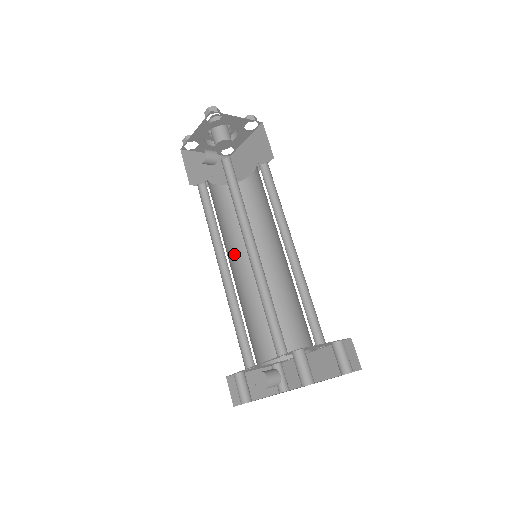
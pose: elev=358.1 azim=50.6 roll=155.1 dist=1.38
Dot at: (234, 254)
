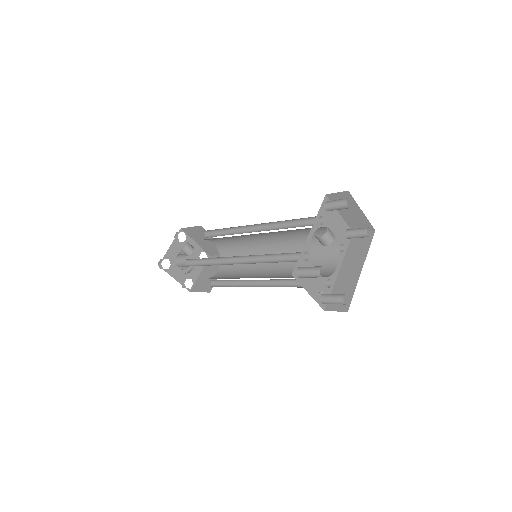
Dot at: occluded
